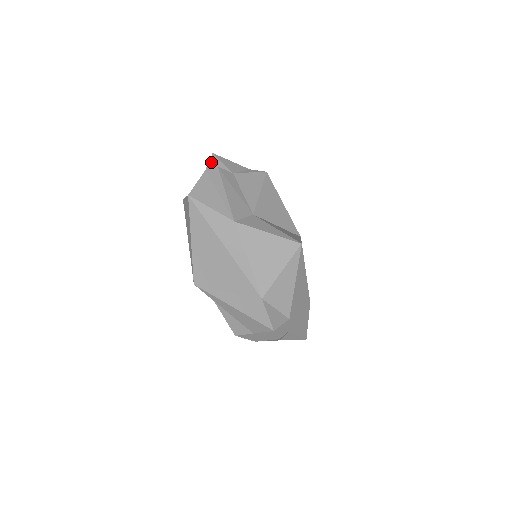
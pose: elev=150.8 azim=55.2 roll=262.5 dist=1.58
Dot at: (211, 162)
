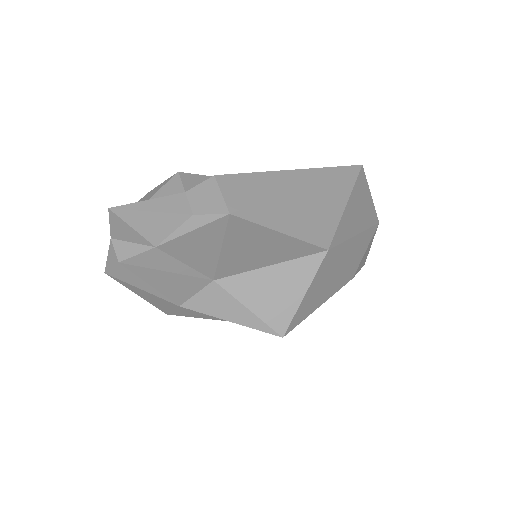
Dot at: (113, 226)
